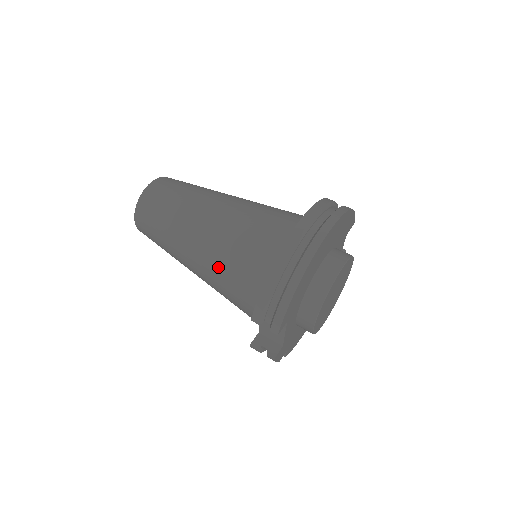
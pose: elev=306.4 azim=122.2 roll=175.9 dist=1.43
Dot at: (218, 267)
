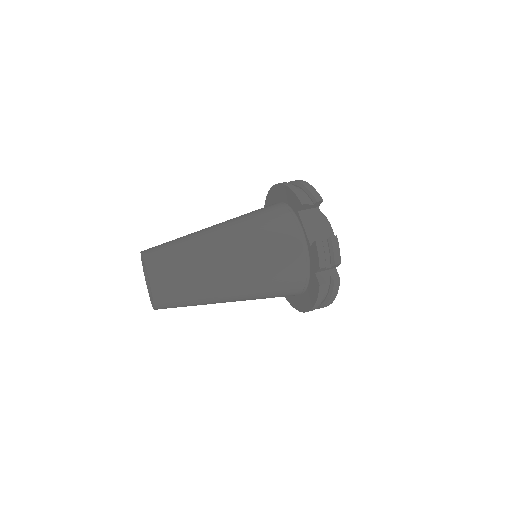
Dot at: (248, 227)
